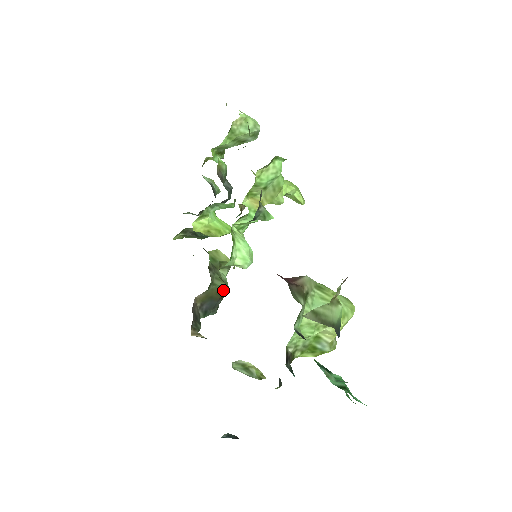
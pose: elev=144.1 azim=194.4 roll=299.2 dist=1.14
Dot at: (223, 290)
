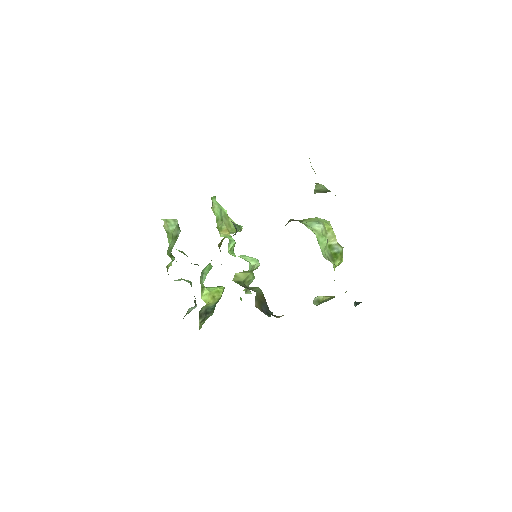
Dot at: (262, 293)
